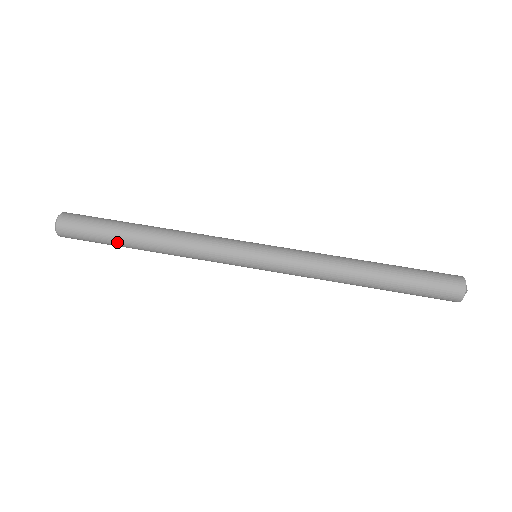
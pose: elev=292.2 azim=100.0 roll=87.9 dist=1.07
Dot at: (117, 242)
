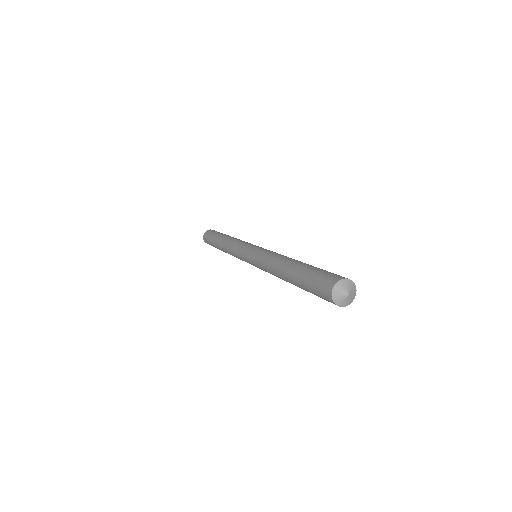
Dot at: (215, 239)
